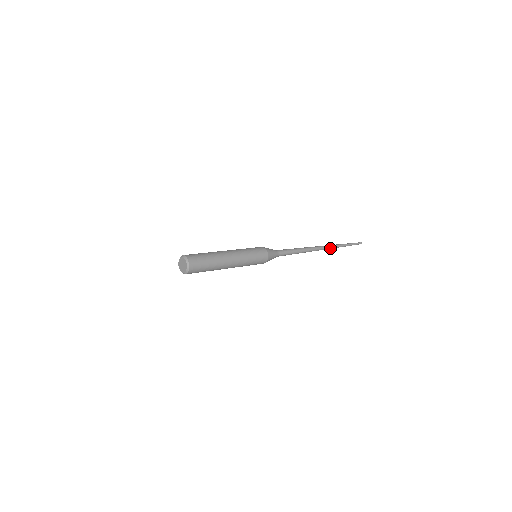
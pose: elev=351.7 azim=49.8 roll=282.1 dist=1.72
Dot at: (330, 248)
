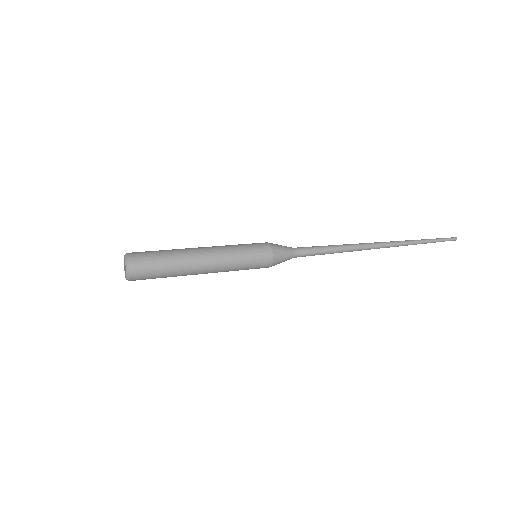
Dot at: (395, 246)
